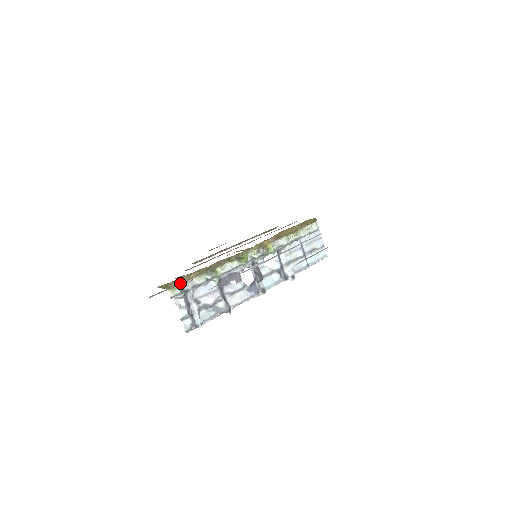
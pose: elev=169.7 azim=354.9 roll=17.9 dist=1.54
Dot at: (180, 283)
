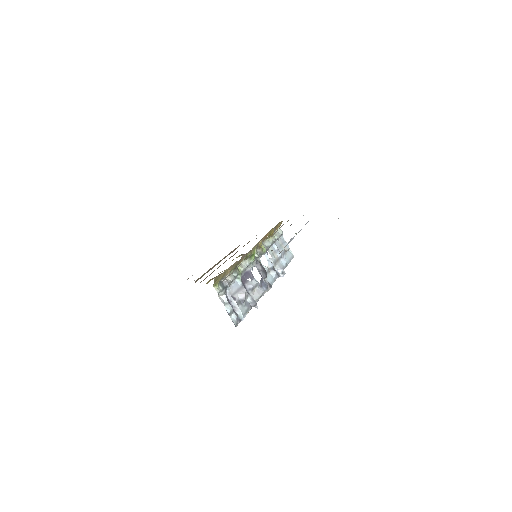
Dot at: (235, 269)
